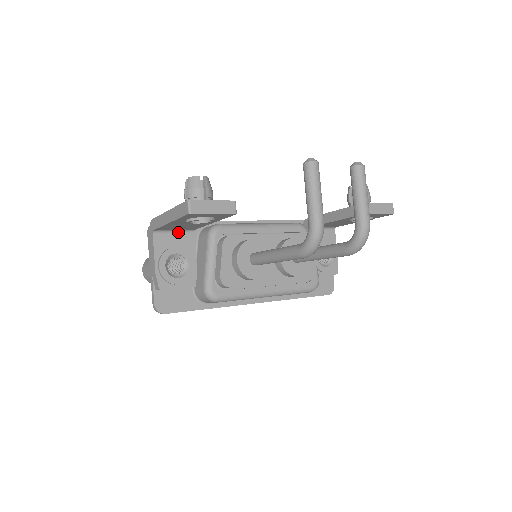
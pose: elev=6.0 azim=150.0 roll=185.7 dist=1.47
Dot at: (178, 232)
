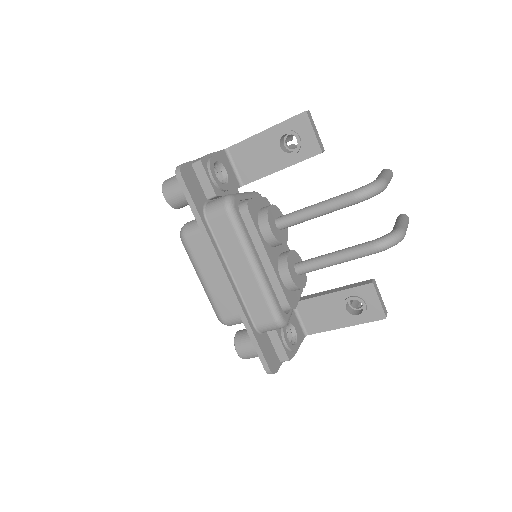
Dot at: (235, 172)
